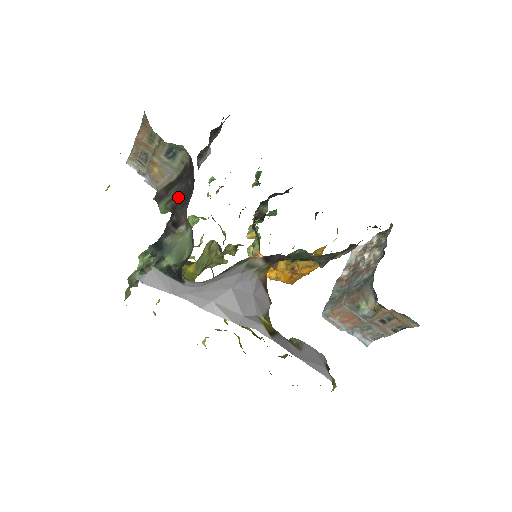
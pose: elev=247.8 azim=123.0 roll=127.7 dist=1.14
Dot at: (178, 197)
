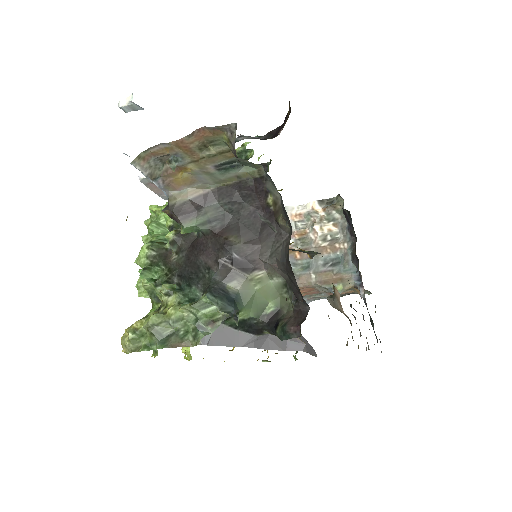
Dot at: (224, 220)
